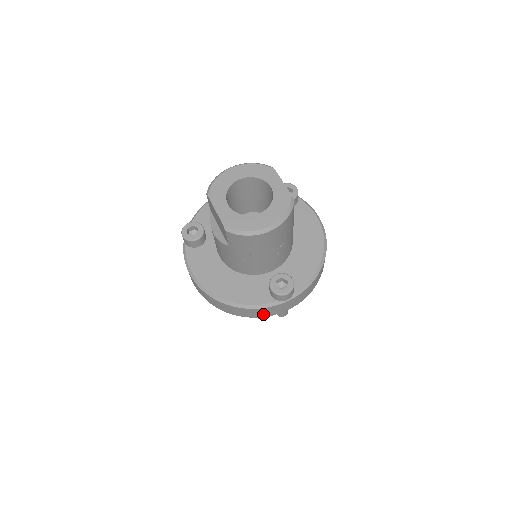
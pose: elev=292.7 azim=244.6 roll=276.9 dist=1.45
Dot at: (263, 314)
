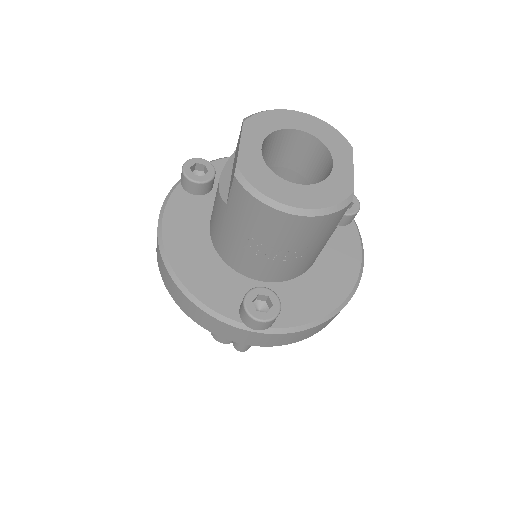
Dot at: (214, 328)
